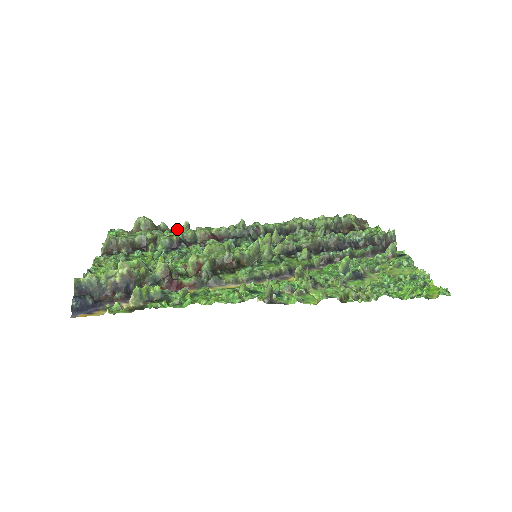
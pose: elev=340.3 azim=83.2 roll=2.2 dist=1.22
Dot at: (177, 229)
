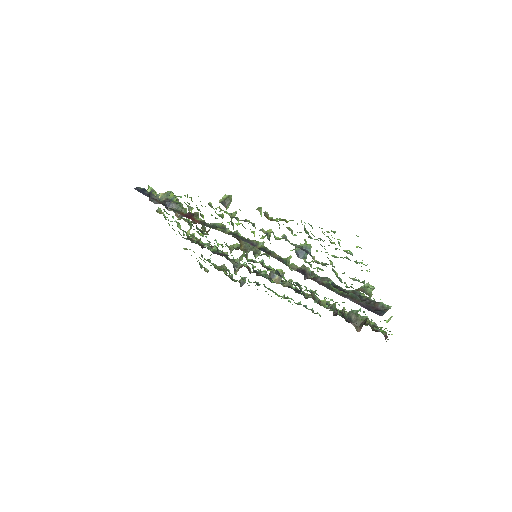
Dot at: (236, 280)
